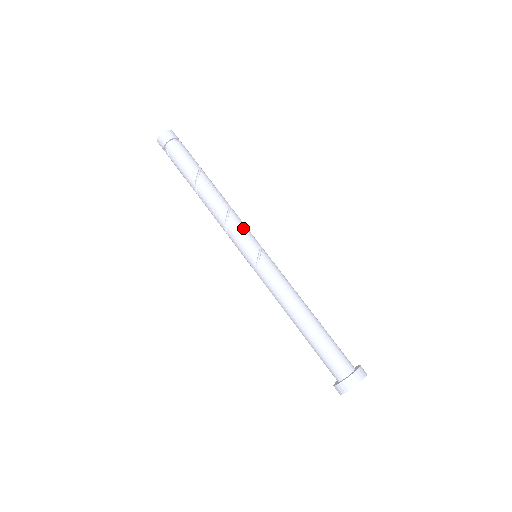
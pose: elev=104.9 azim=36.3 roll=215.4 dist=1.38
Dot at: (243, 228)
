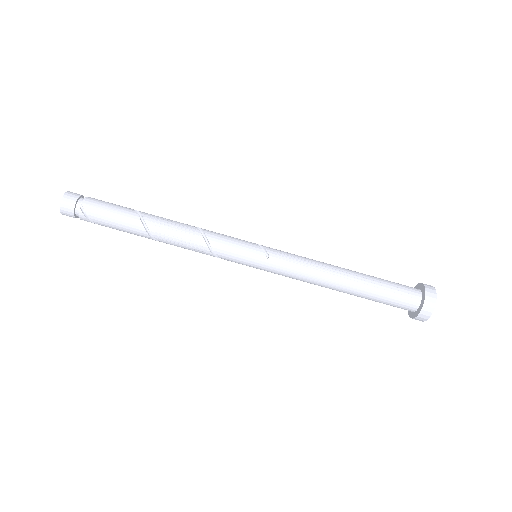
Dot at: (226, 236)
